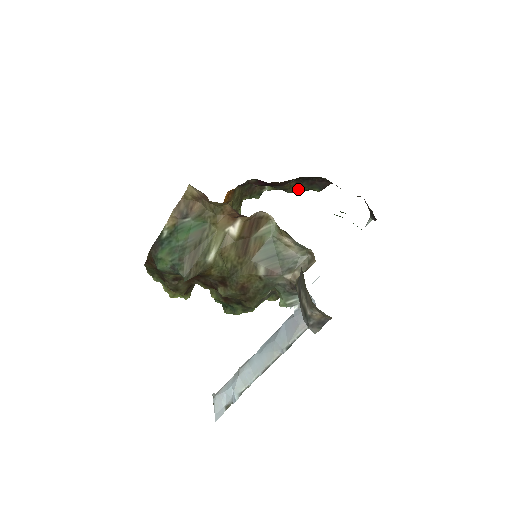
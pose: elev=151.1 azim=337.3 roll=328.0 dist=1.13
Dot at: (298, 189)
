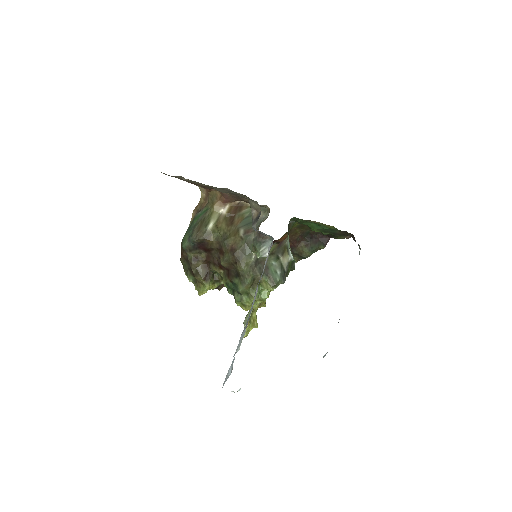
Dot at: (309, 250)
